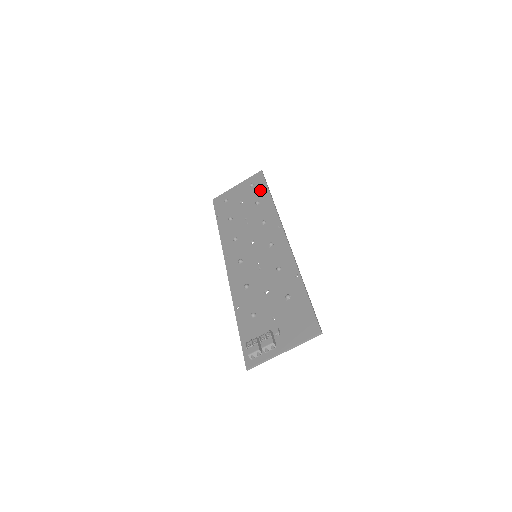
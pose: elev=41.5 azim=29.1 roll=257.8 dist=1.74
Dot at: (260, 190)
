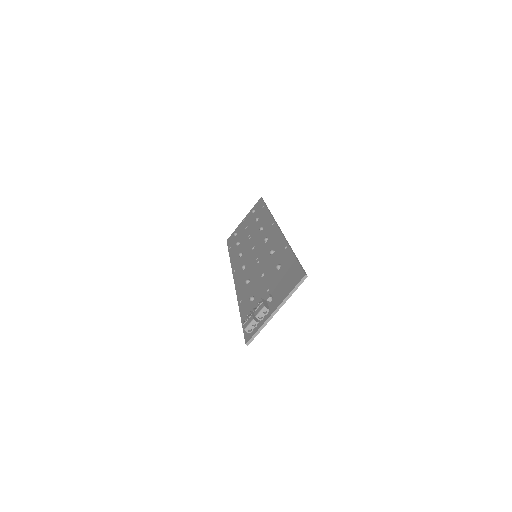
Dot at: (259, 210)
